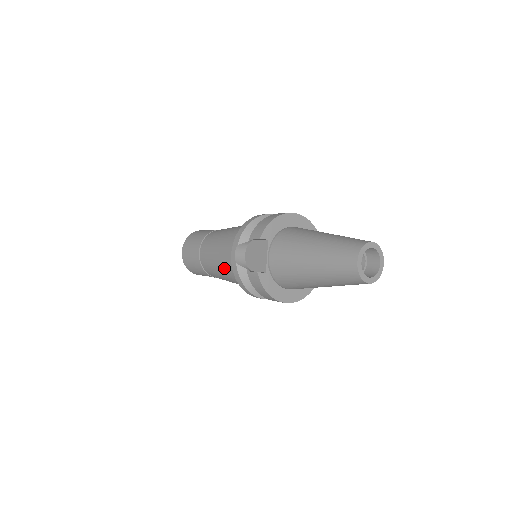
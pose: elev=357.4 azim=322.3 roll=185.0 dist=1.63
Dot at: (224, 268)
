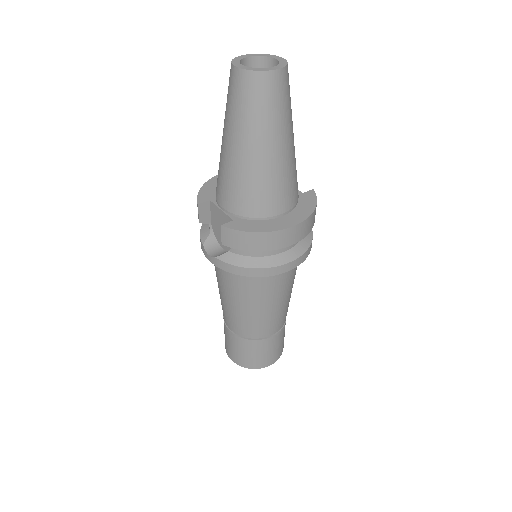
Dot at: (236, 295)
